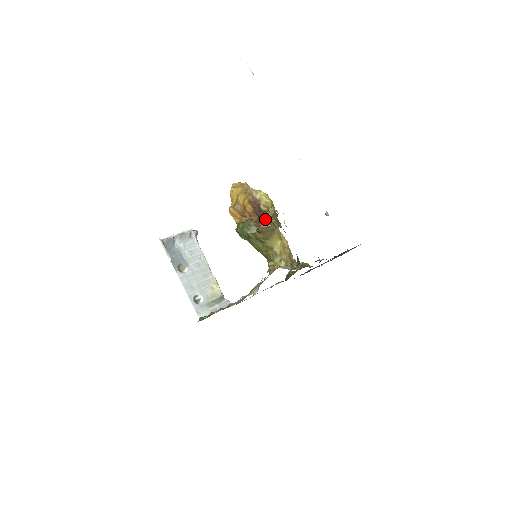
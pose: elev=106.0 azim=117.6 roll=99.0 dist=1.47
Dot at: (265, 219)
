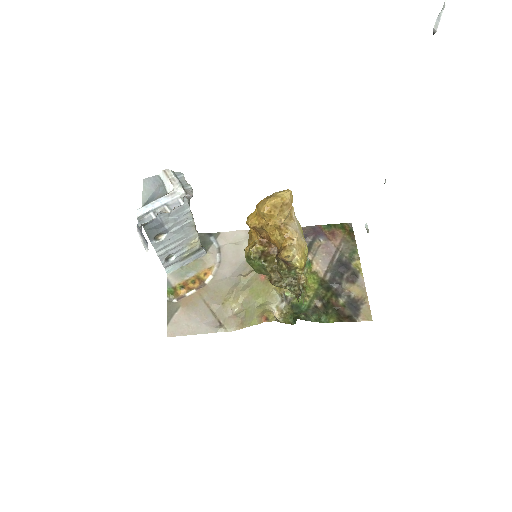
Dot at: (285, 276)
